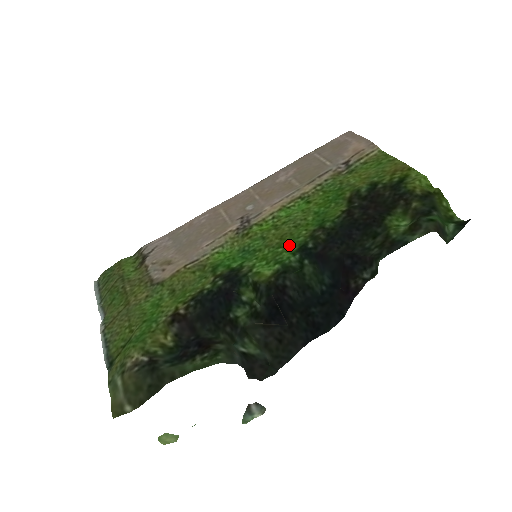
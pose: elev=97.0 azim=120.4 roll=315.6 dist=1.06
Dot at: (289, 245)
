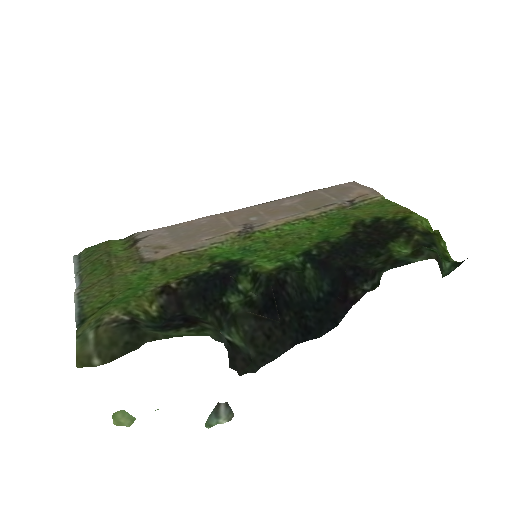
Dot at: (293, 249)
